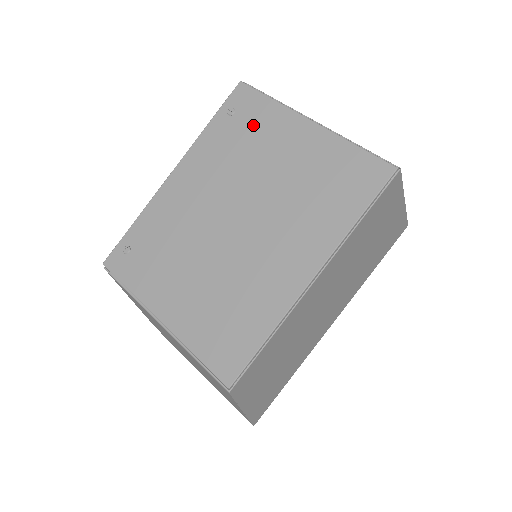
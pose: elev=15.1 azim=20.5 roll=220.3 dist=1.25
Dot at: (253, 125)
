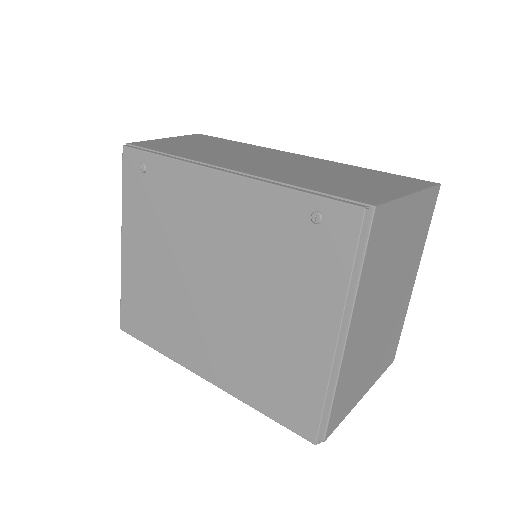
Dot at: (309, 261)
